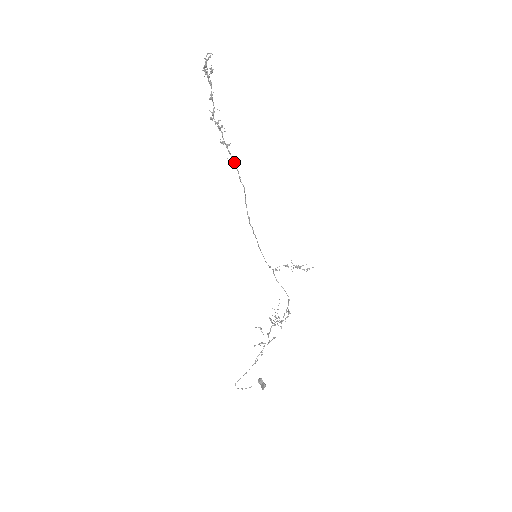
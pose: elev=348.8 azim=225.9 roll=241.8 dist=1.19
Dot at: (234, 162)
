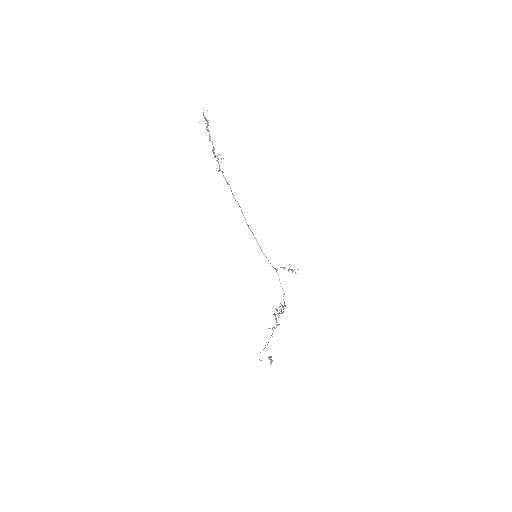
Dot at: occluded
